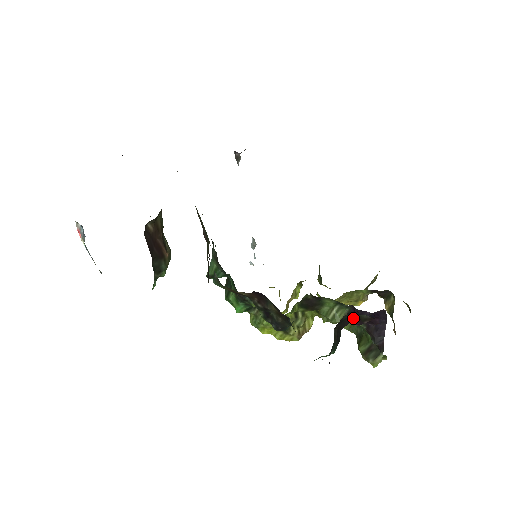
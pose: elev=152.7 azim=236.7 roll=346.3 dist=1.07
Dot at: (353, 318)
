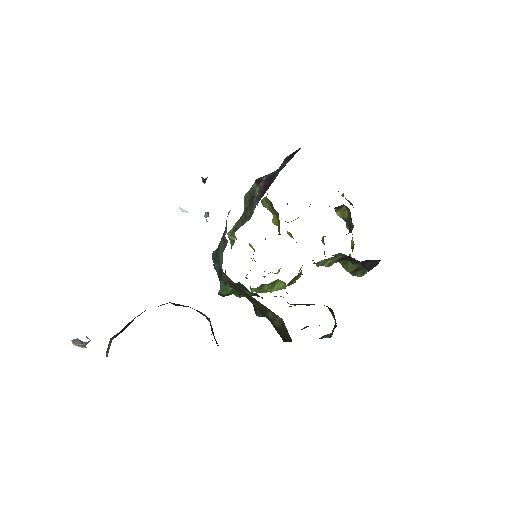
Dot at: occluded
